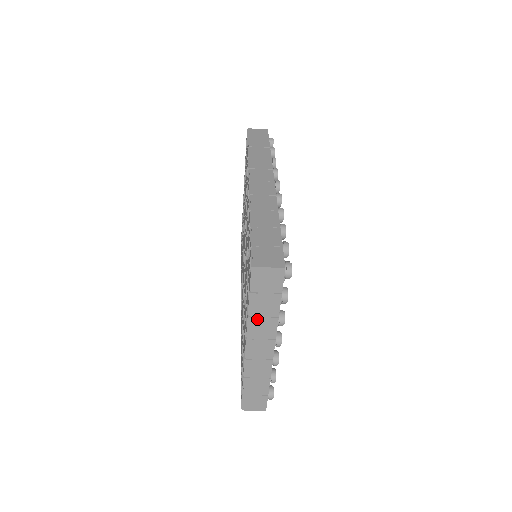
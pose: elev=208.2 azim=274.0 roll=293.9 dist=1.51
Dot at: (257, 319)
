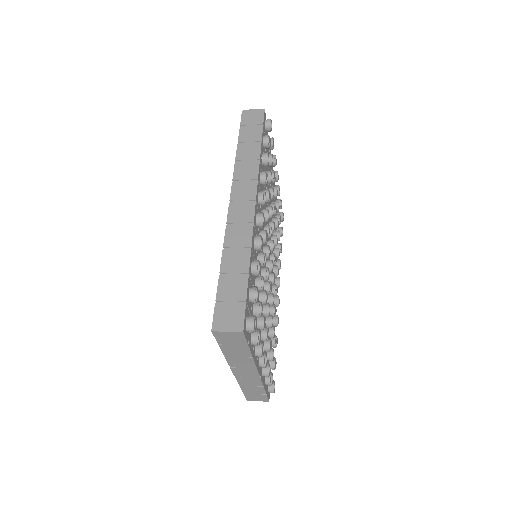
Dot at: (233, 358)
